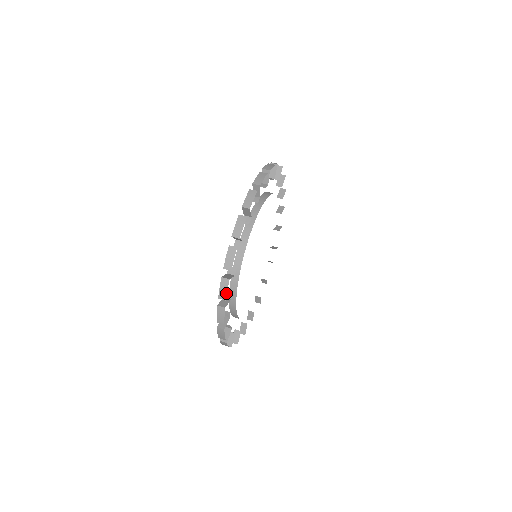
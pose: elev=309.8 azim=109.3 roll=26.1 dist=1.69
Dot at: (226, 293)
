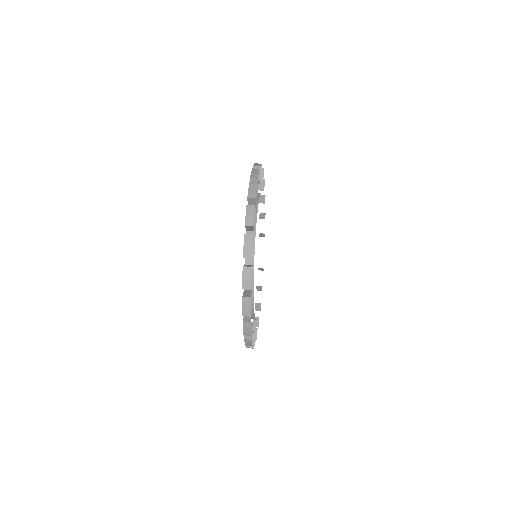
Dot at: (251, 249)
